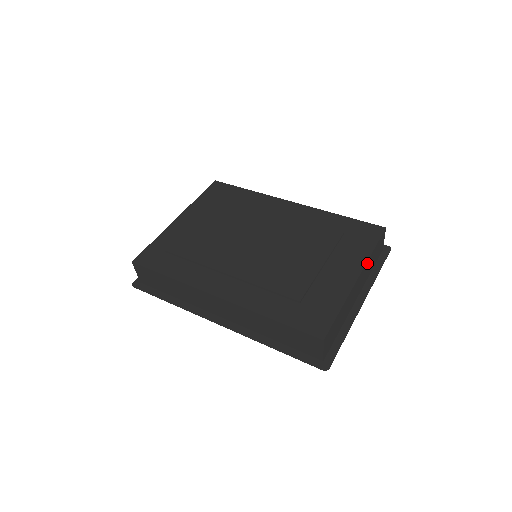
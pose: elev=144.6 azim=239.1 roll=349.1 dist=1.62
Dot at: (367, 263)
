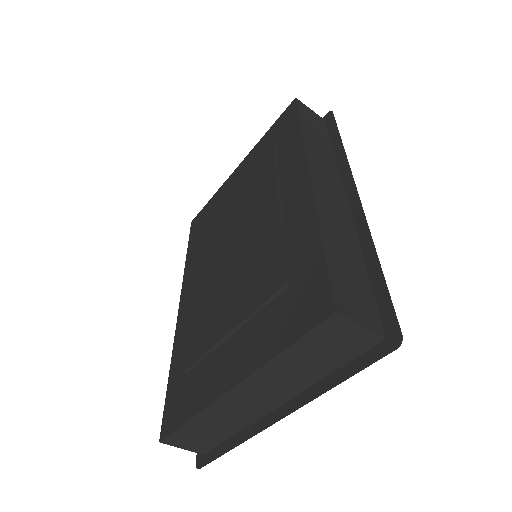
Dot at: (266, 369)
